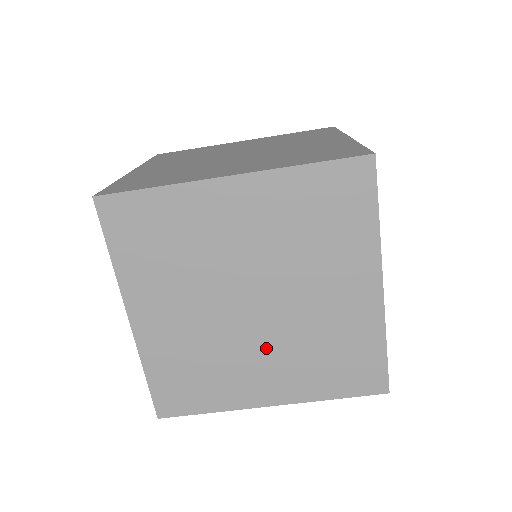
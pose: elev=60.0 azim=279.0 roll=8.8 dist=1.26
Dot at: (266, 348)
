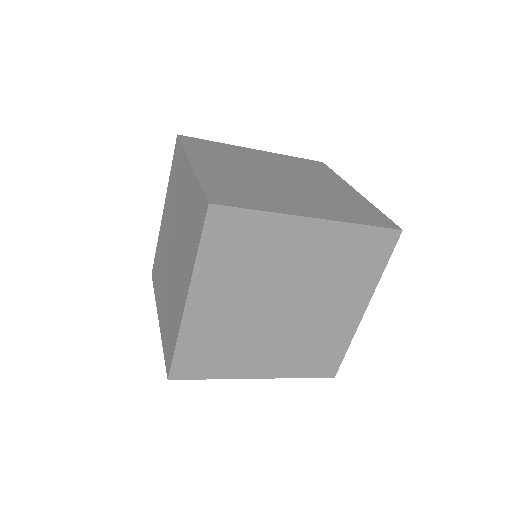
Dot at: (275, 338)
